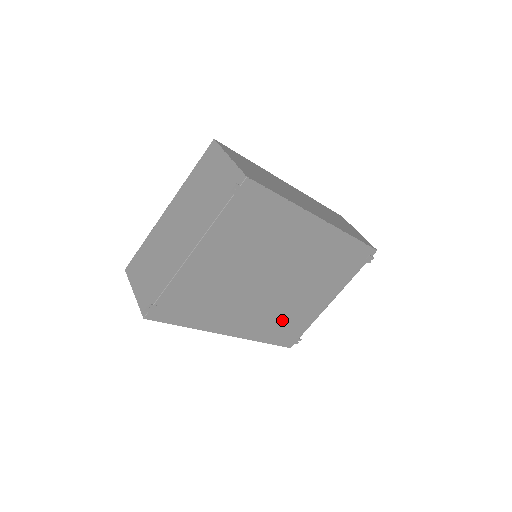
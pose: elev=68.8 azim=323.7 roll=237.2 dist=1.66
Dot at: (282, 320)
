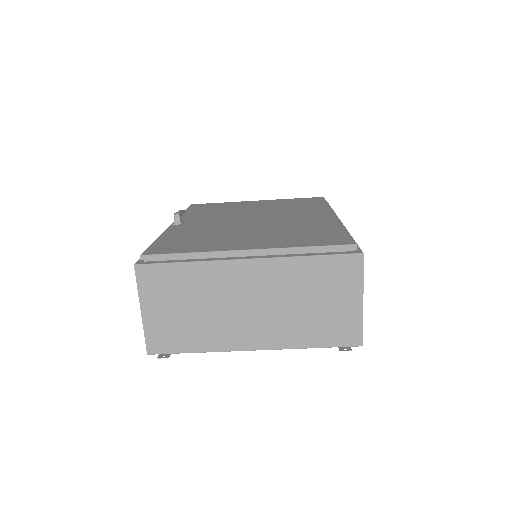
Dot at: occluded
